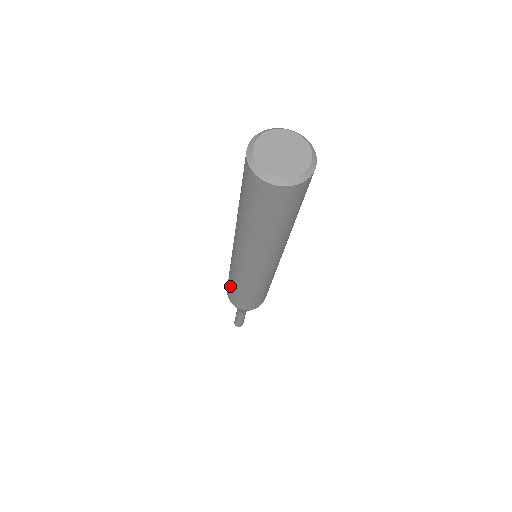
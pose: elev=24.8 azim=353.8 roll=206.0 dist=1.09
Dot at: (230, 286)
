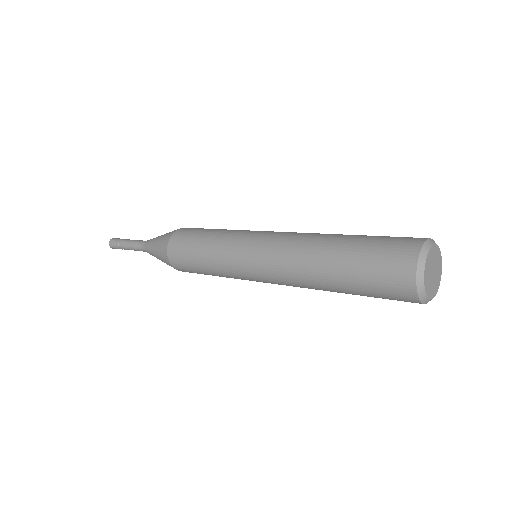
Dot at: occluded
